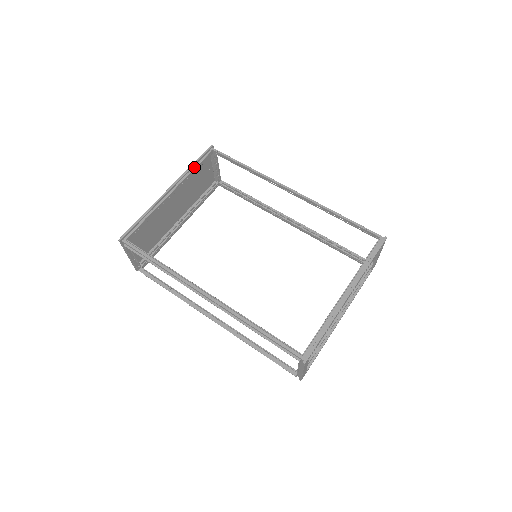
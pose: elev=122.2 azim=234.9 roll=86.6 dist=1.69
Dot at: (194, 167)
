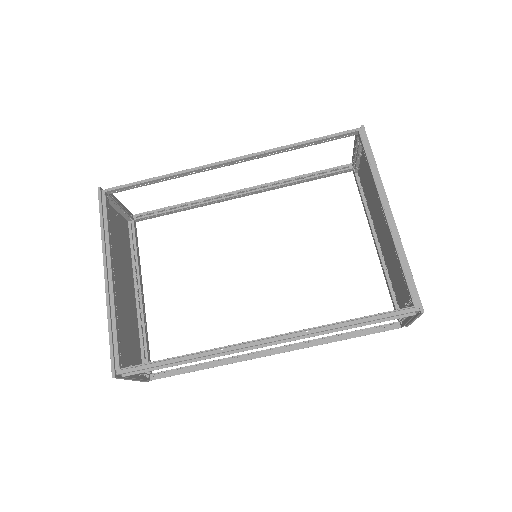
Dot at: (105, 227)
